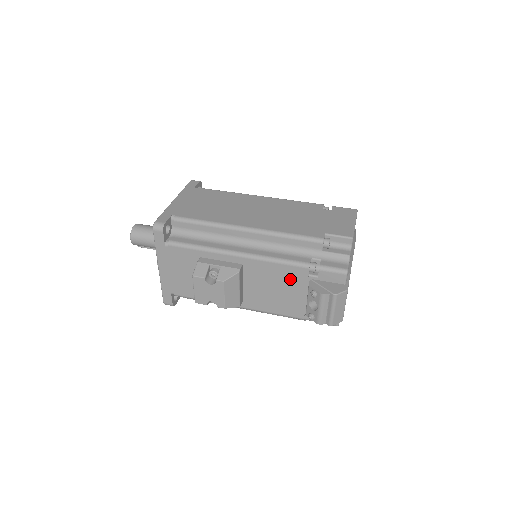
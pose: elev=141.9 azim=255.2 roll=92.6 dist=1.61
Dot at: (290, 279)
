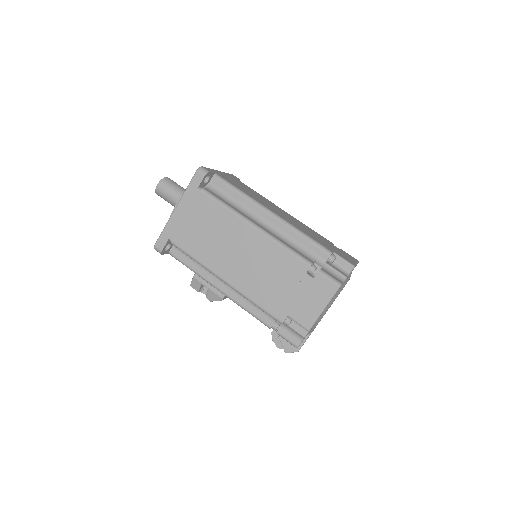
Dot at: occluded
